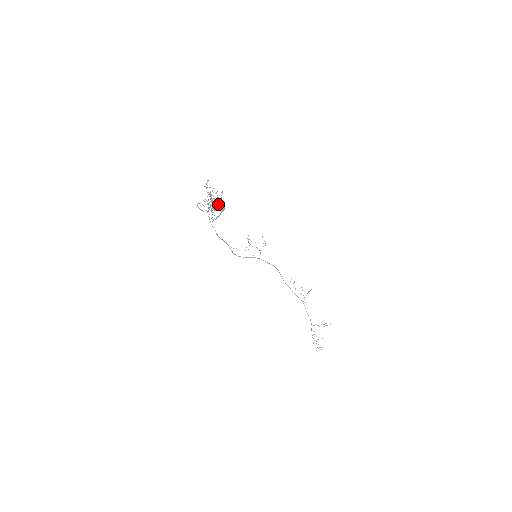
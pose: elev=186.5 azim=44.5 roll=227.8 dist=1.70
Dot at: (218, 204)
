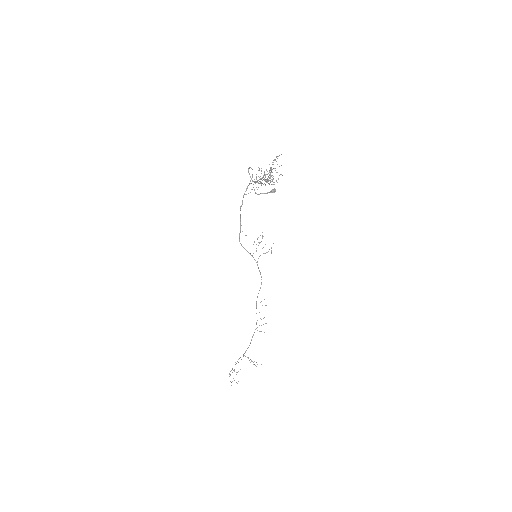
Dot at: occluded
